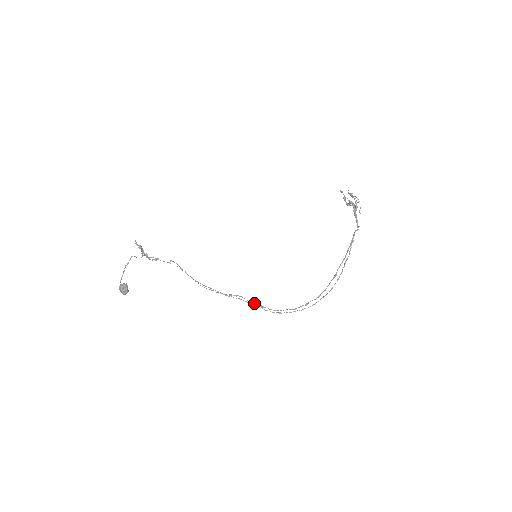
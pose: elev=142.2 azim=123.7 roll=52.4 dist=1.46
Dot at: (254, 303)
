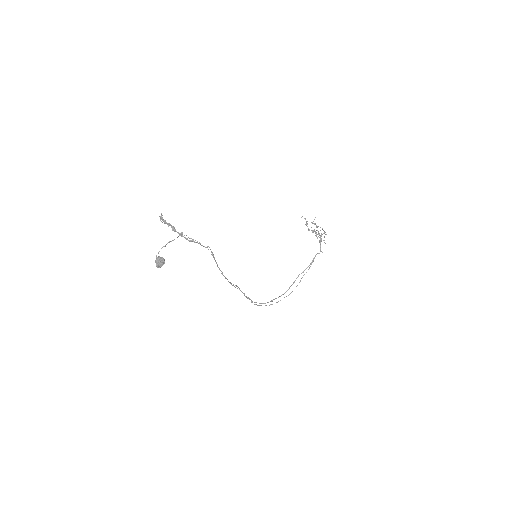
Dot at: occluded
